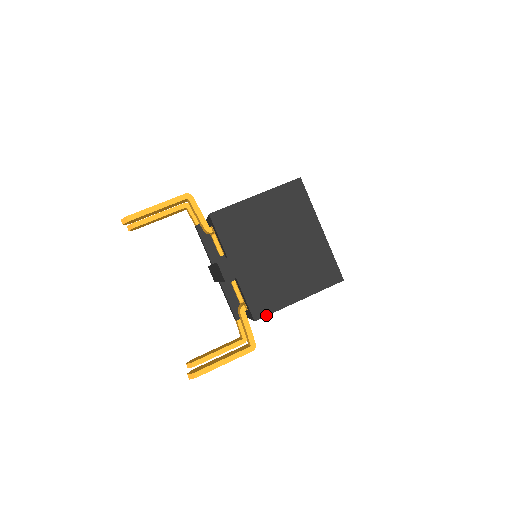
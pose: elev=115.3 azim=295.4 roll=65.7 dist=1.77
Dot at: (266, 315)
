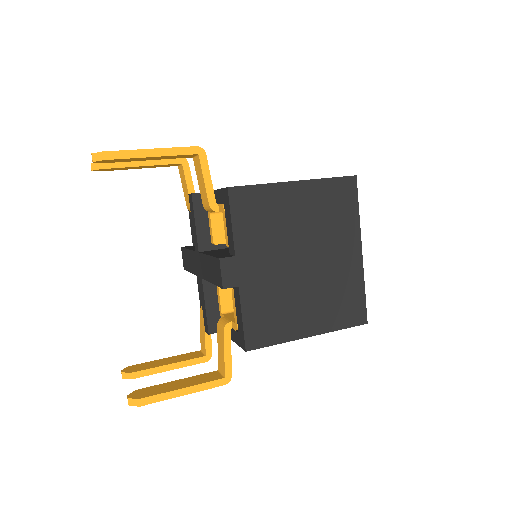
Dot at: (263, 346)
